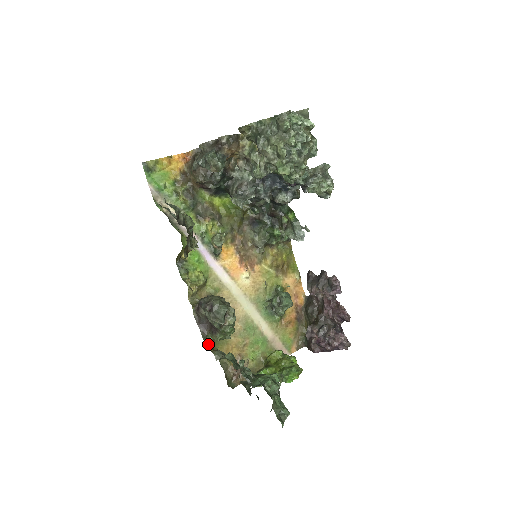
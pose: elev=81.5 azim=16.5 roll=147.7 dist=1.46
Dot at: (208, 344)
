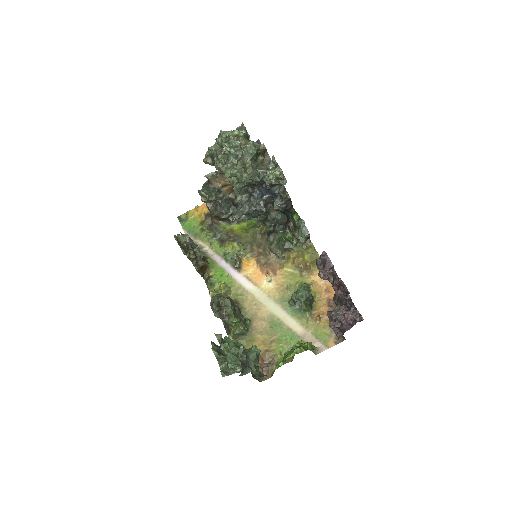
Dot at: occluded
